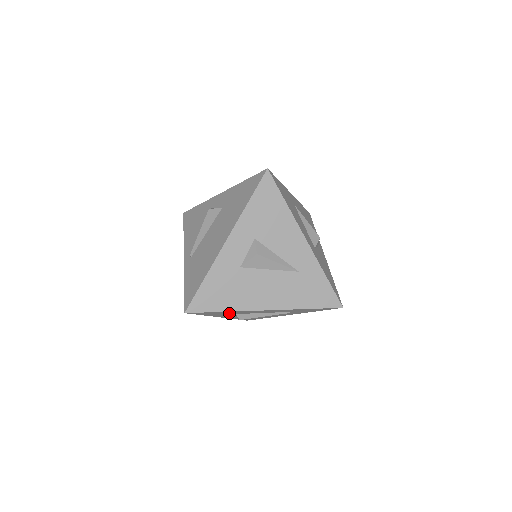
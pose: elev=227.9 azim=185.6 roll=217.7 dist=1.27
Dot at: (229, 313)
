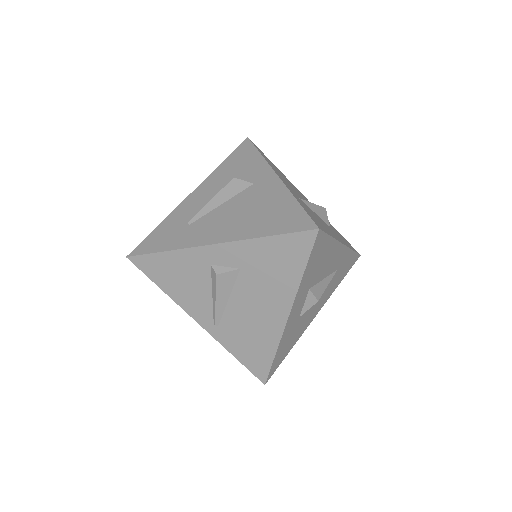
Dot at: occluded
